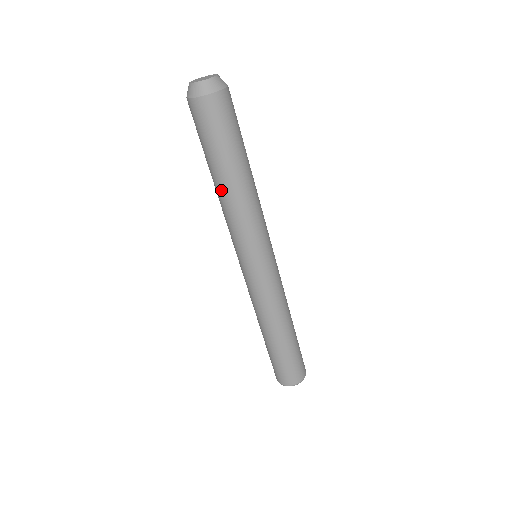
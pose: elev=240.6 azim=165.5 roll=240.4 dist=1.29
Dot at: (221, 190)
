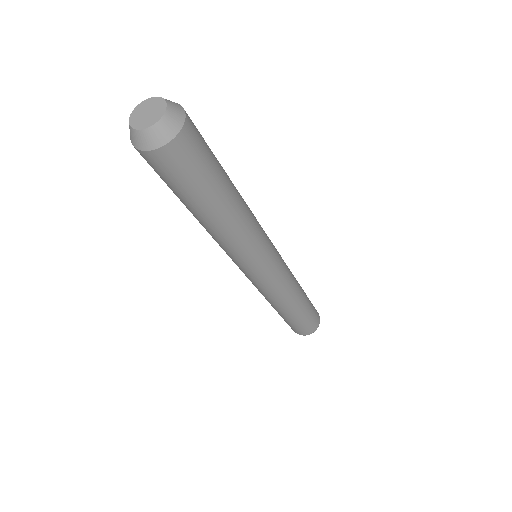
Dot at: (205, 225)
